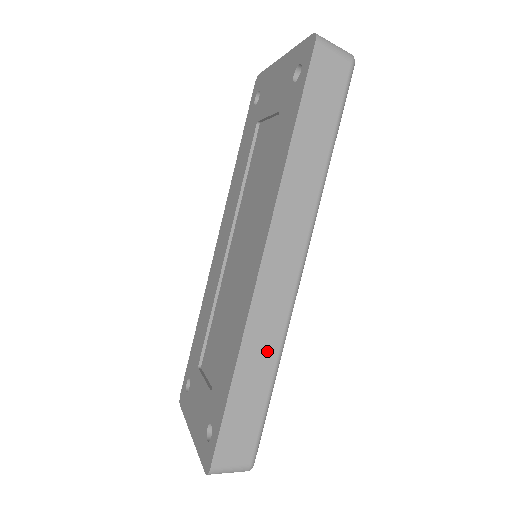
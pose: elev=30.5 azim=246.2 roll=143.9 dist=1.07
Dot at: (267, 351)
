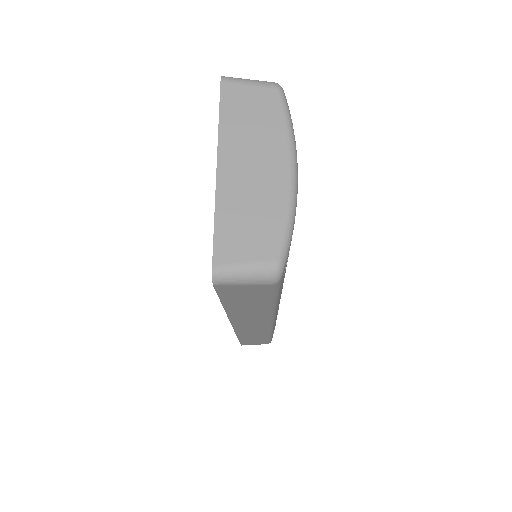
Dot at: (258, 335)
